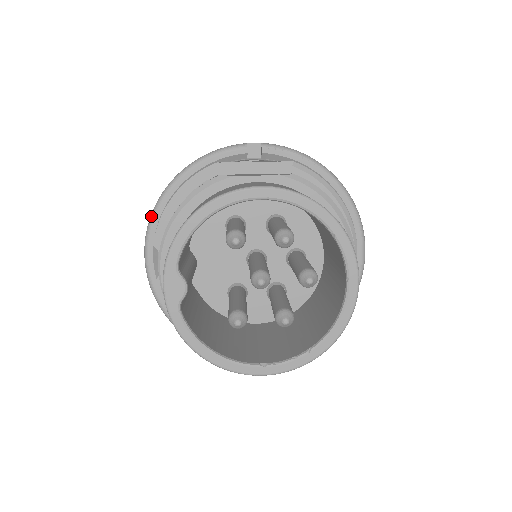
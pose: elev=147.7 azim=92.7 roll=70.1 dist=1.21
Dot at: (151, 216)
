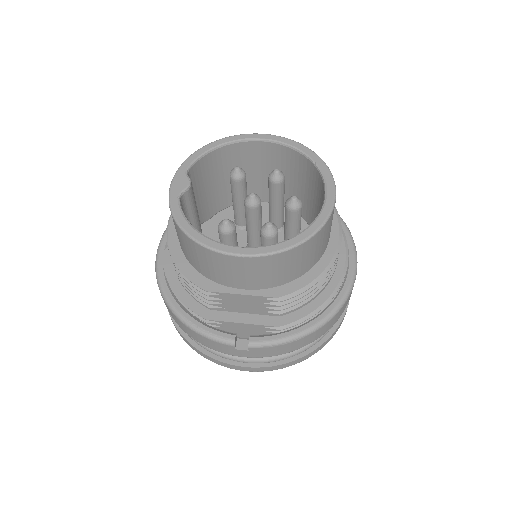
Dot at: occluded
